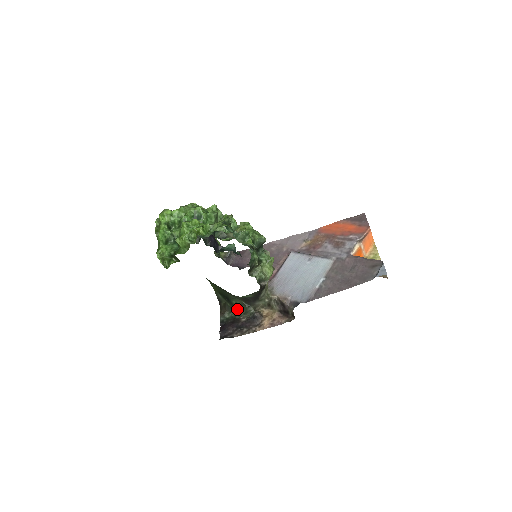
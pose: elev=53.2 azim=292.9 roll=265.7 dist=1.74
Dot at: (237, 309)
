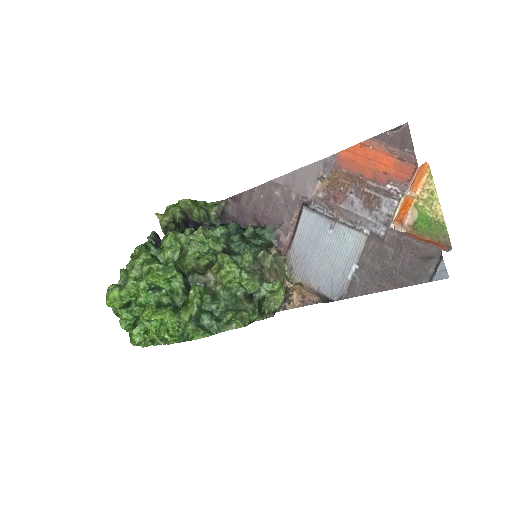
Dot at: occluded
